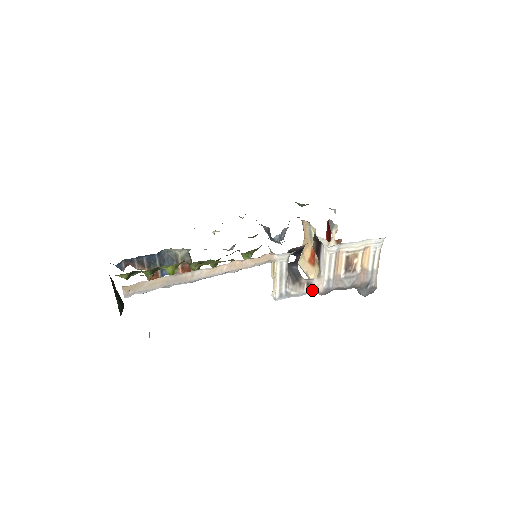
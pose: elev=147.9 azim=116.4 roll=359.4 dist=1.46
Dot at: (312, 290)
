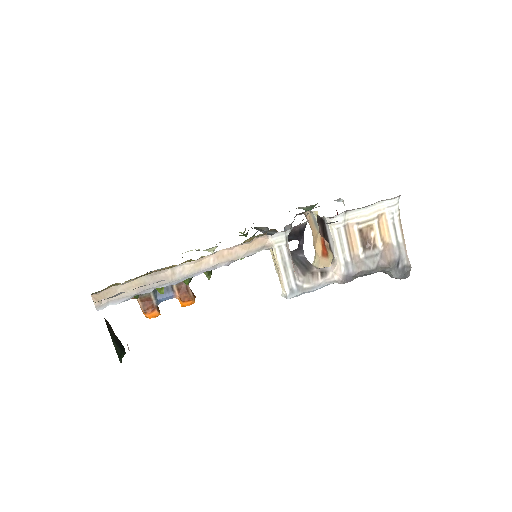
Dot at: (329, 279)
